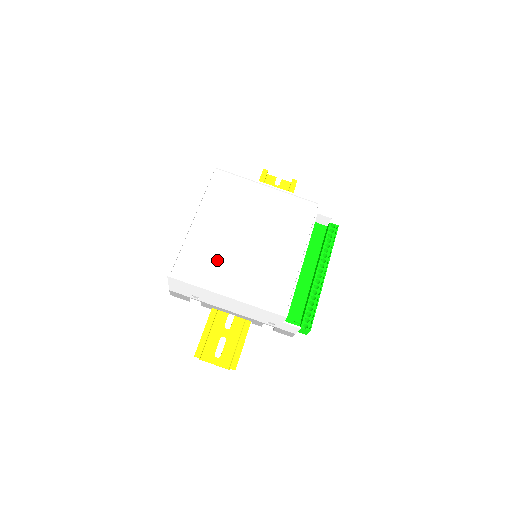
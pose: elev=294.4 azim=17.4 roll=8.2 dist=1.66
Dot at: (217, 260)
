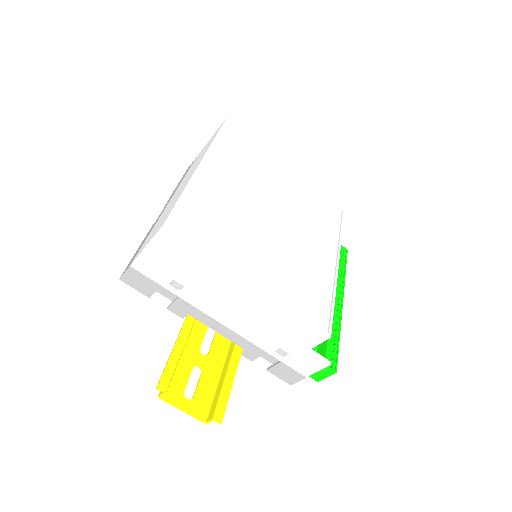
Dot at: (235, 229)
